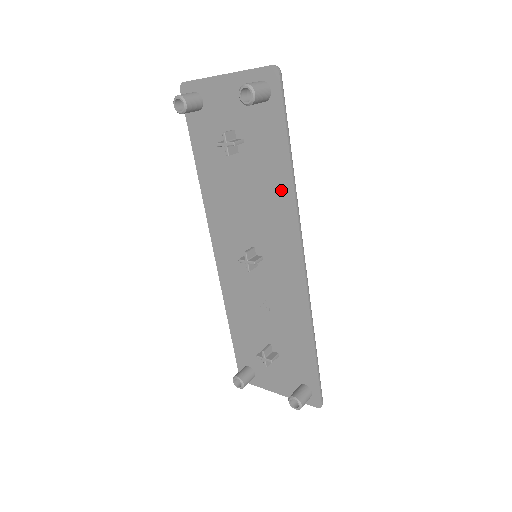
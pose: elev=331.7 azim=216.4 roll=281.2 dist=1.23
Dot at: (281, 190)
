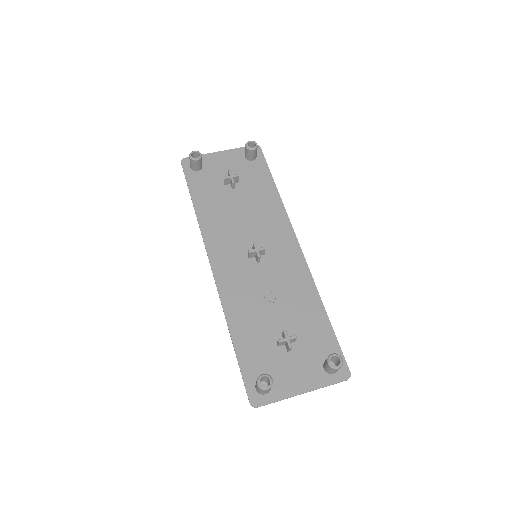
Dot at: (272, 203)
